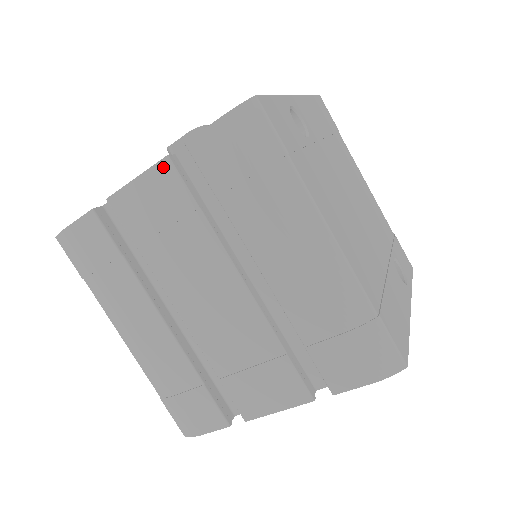
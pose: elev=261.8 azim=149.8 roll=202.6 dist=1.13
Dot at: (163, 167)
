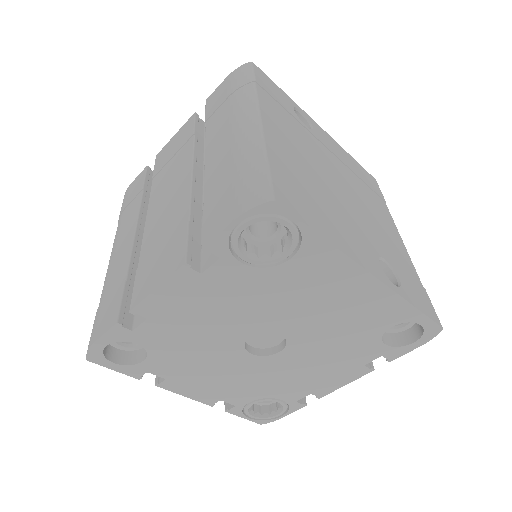
Dot at: (190, 120)
